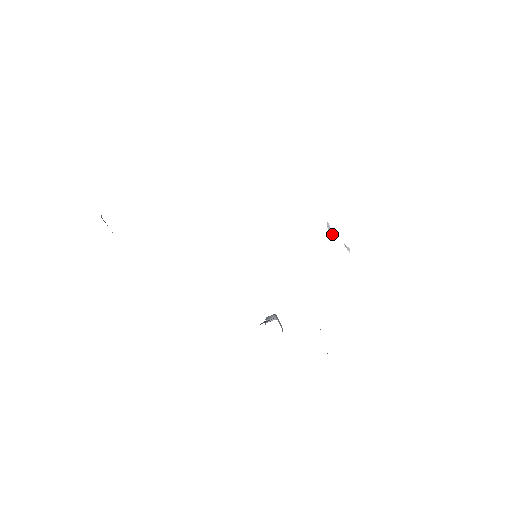
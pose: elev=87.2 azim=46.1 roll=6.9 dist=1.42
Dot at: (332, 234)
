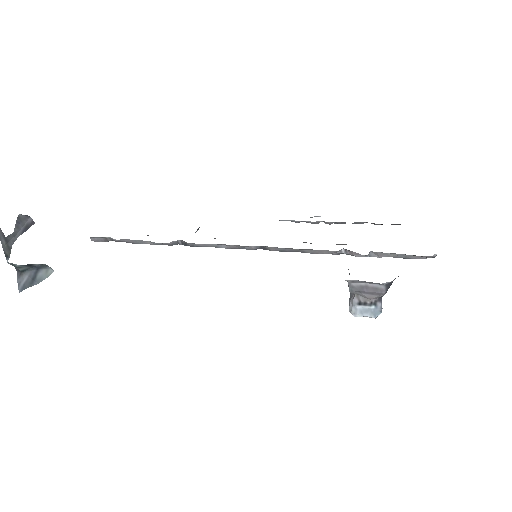
Dot at: (291, 221)
